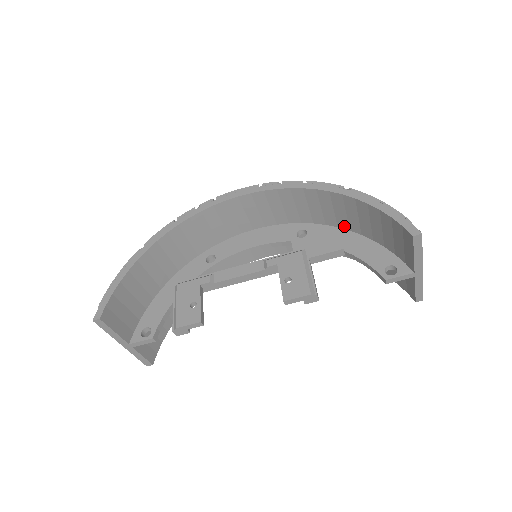
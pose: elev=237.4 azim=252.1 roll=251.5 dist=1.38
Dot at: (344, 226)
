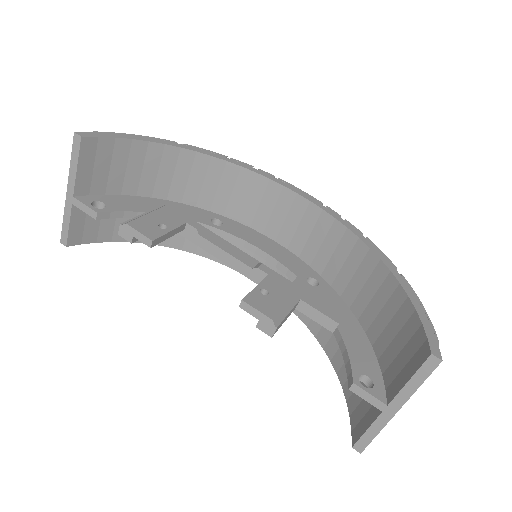
Dot at: (357, 311)
